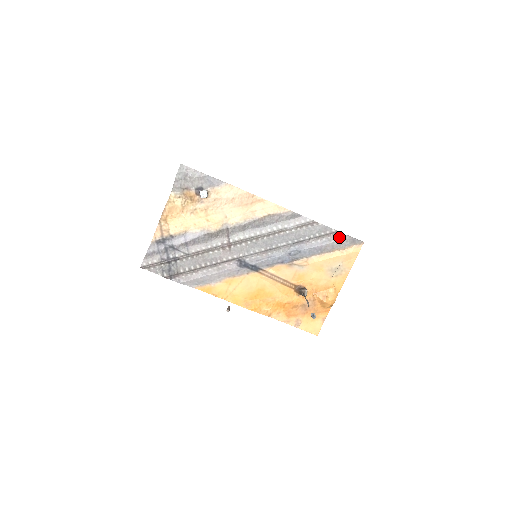
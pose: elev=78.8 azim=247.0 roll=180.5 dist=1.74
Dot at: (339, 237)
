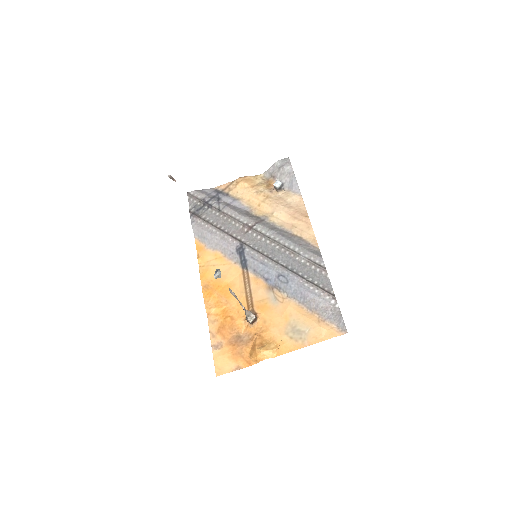
Dot at: (330, 302)
